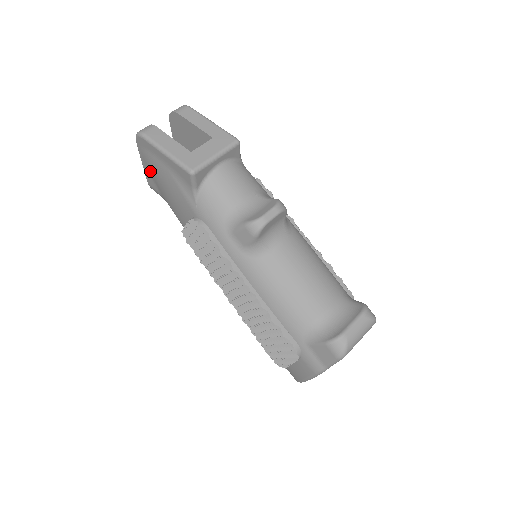
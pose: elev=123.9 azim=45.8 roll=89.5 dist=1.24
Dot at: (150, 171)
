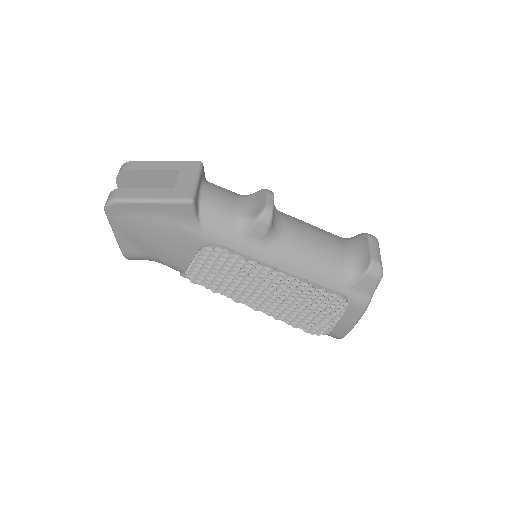
Dot at: (129, 236)
